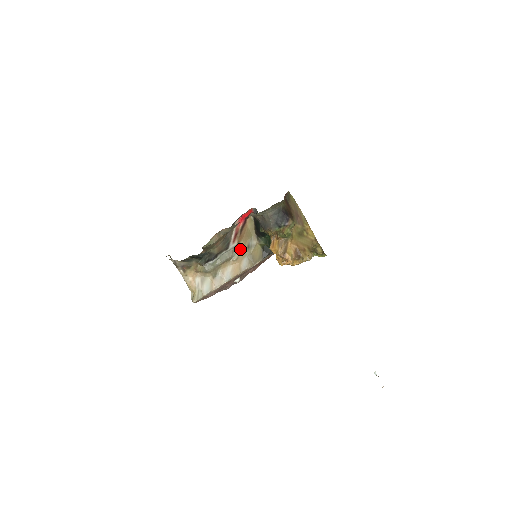
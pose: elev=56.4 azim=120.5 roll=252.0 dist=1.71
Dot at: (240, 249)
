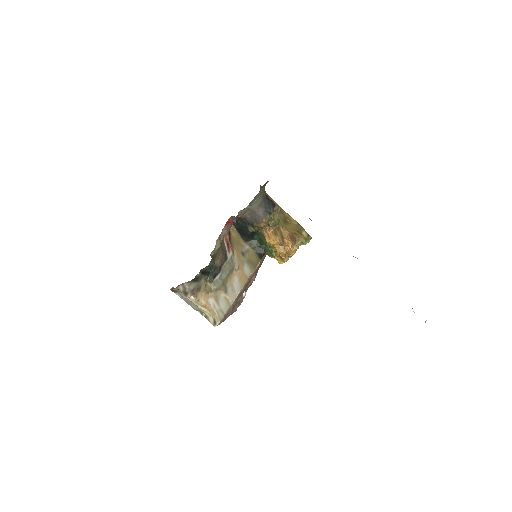
Dot at: (237, 258)
